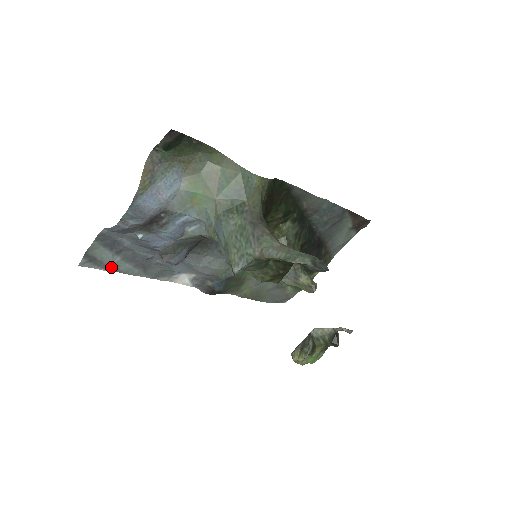
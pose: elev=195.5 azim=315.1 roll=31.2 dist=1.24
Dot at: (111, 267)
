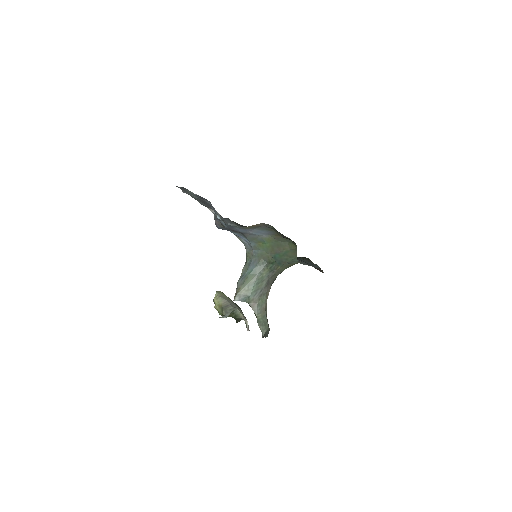
Dot at: (187, 193)
